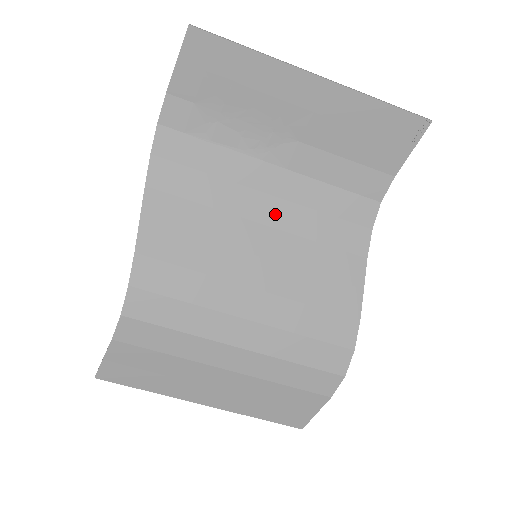
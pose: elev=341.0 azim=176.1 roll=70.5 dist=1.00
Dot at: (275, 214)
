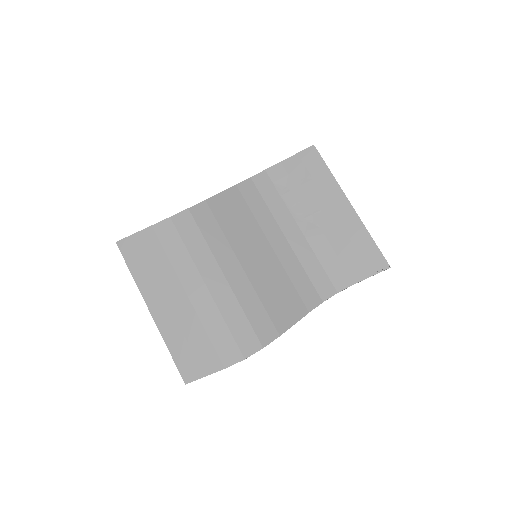
Dot at: (282, 249)
